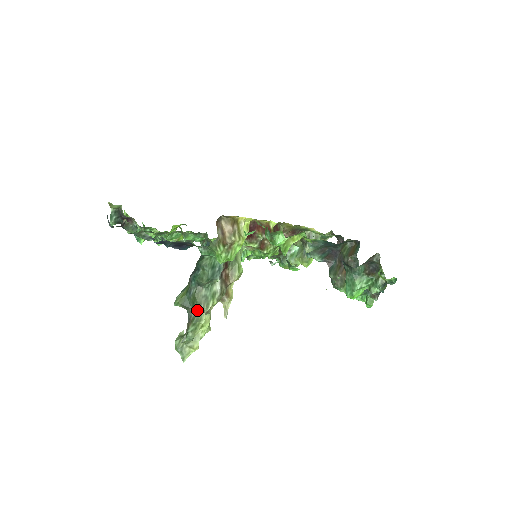
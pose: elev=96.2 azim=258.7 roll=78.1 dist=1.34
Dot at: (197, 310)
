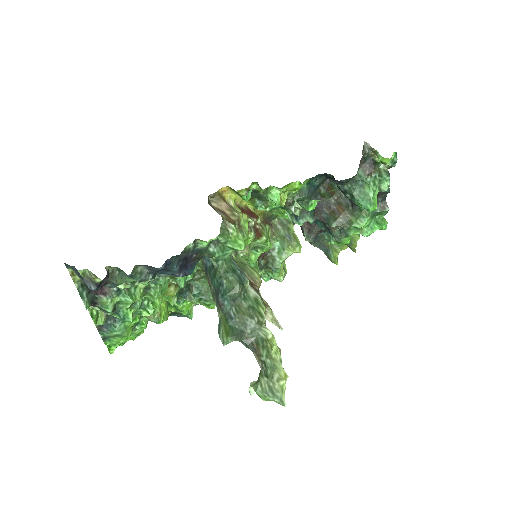
Dot at: (254, 328)
